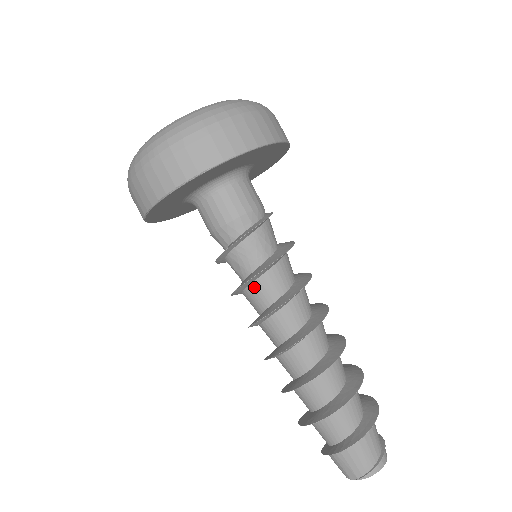
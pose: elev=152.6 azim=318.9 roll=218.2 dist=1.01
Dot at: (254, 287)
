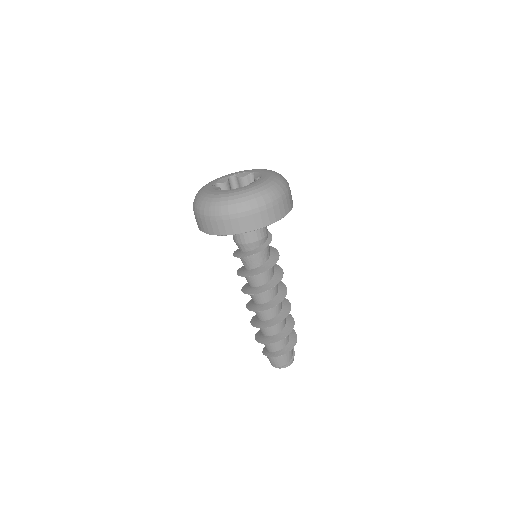
Dot at: (252, 277)
